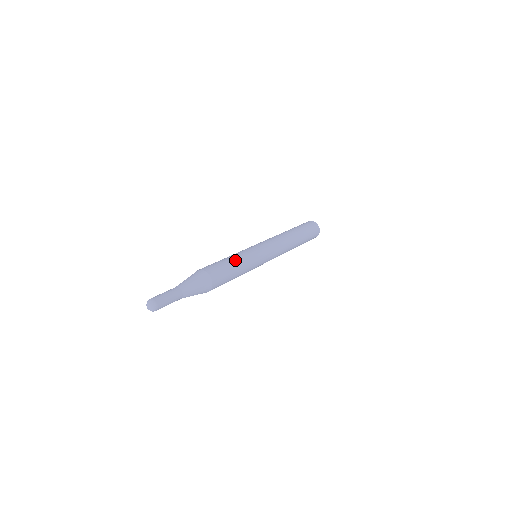
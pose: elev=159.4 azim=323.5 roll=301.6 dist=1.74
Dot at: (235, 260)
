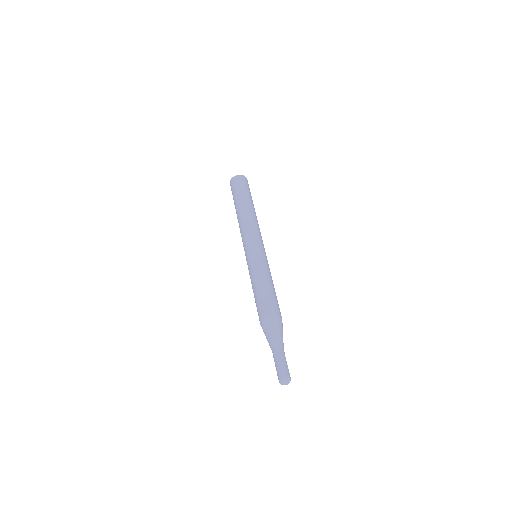
Dot at: occluded
